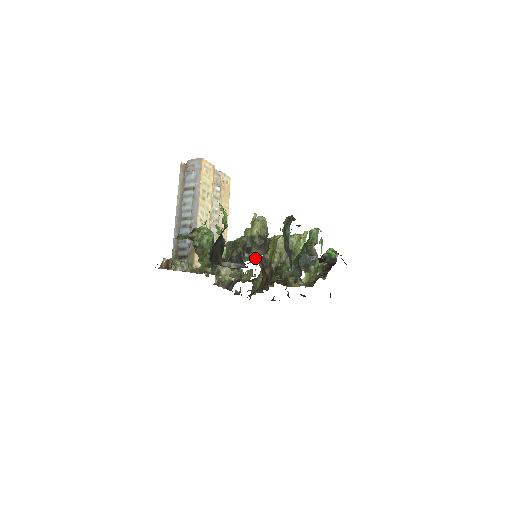
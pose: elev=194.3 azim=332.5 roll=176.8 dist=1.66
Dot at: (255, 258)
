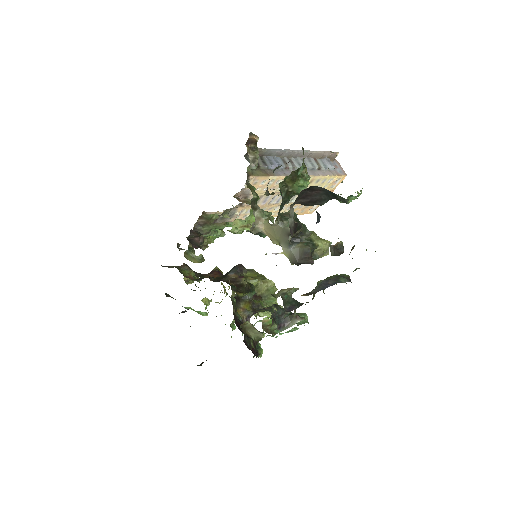
Dot at: (284, 250)
